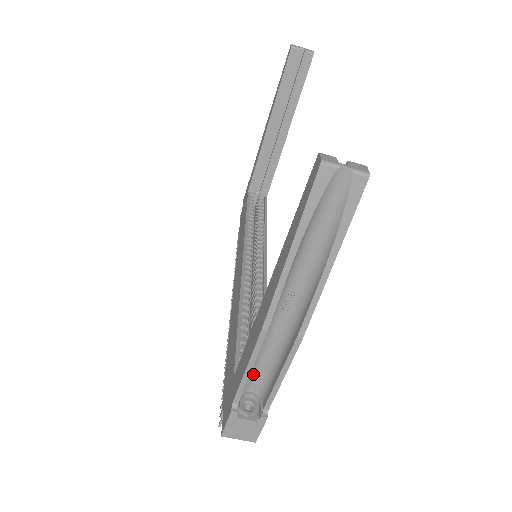
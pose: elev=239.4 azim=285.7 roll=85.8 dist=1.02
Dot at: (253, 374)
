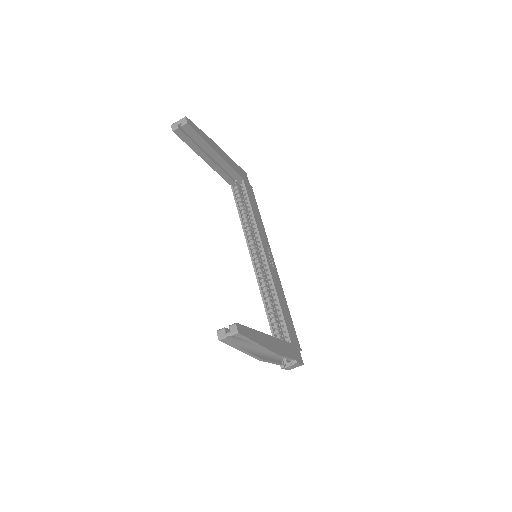
Dot at: occluded
